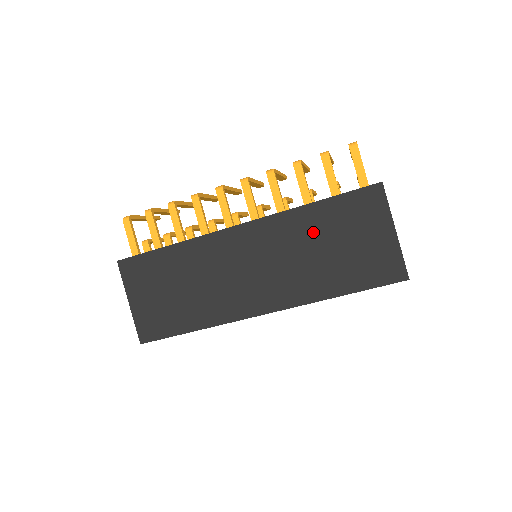
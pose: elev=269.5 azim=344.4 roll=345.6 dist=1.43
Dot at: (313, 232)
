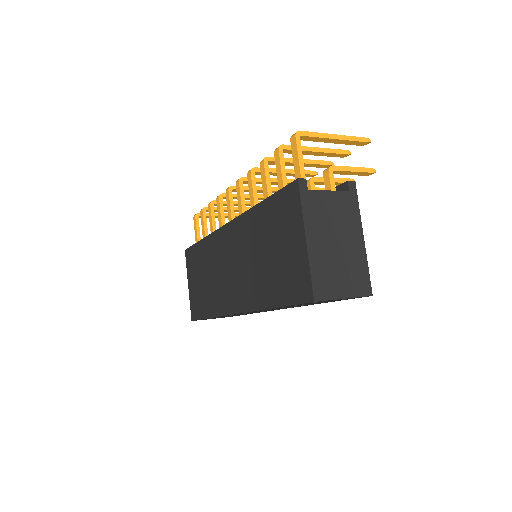
Dot at: (258, 235)
